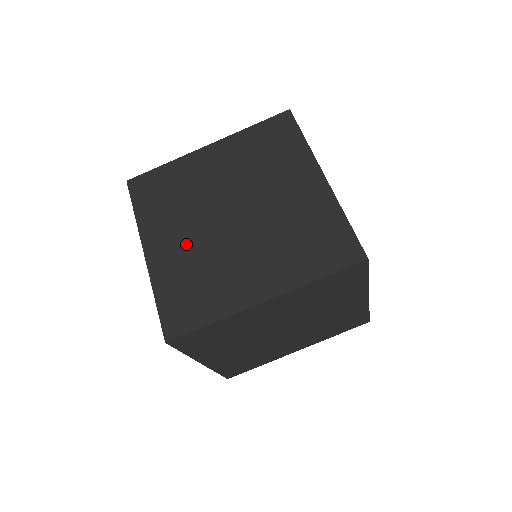
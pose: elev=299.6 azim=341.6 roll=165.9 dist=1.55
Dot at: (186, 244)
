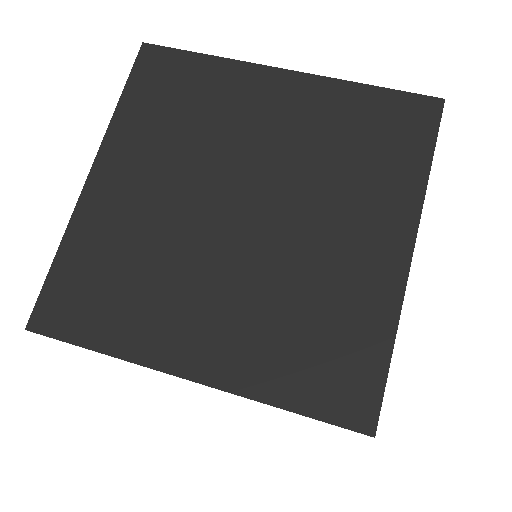
Dot at: (230, 304)
